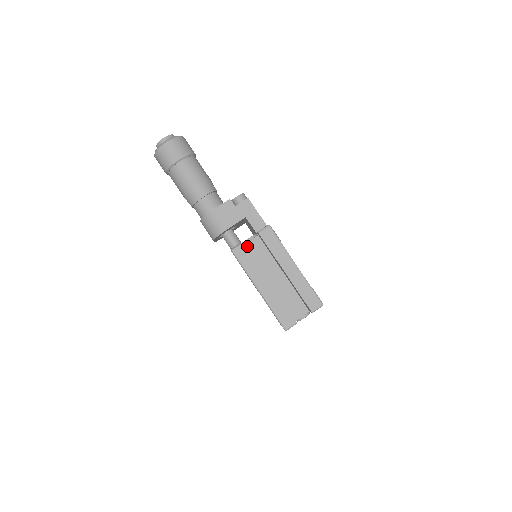
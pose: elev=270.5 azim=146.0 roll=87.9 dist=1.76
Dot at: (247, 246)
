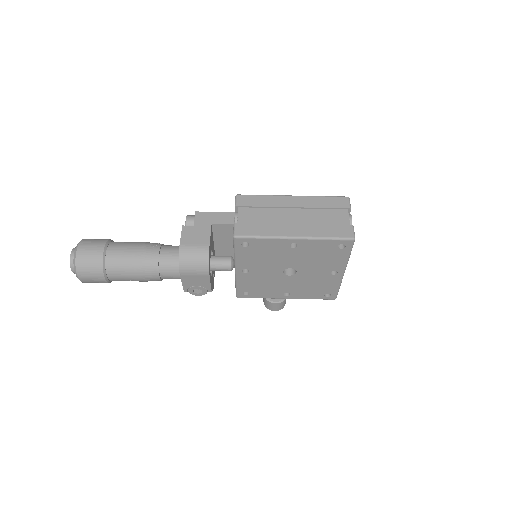
Dot at: (241, 222)
